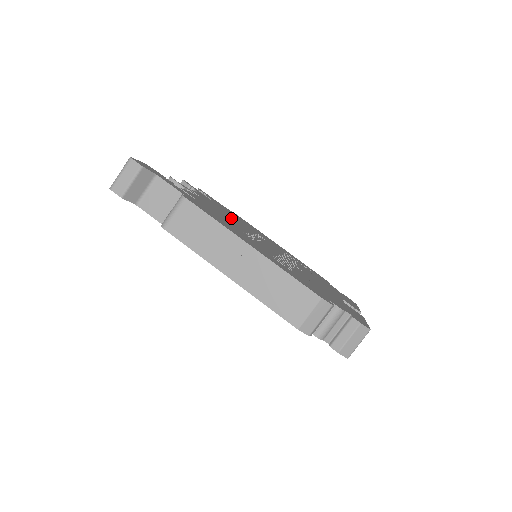
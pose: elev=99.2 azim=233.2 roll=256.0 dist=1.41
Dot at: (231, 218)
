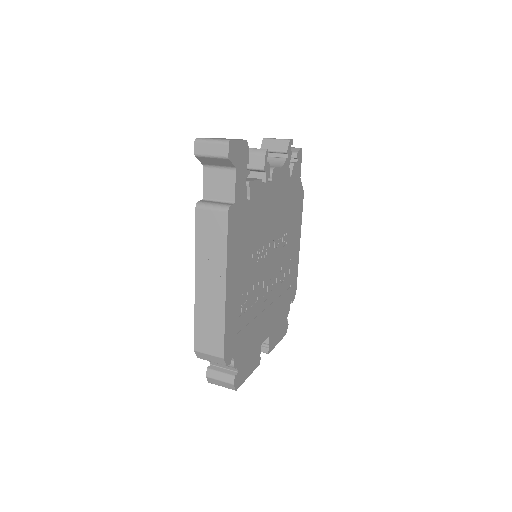
Dot at: (274, 216)
